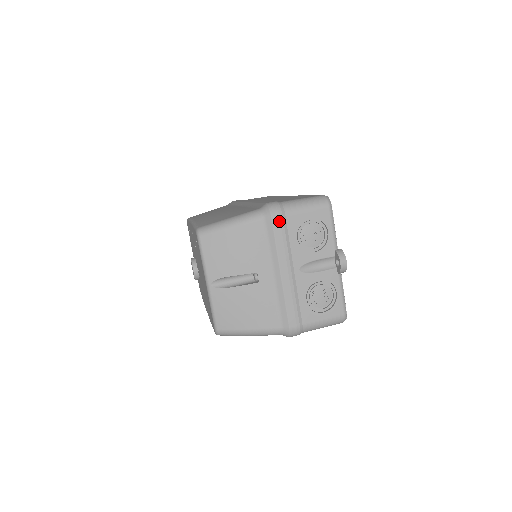
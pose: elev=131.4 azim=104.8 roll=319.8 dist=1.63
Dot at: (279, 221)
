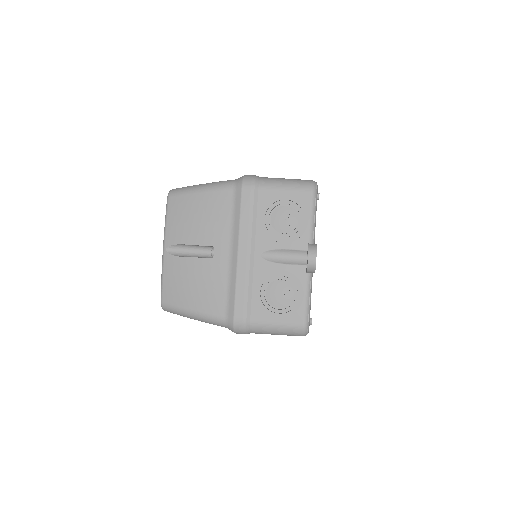
Dot at: (249, 194)
